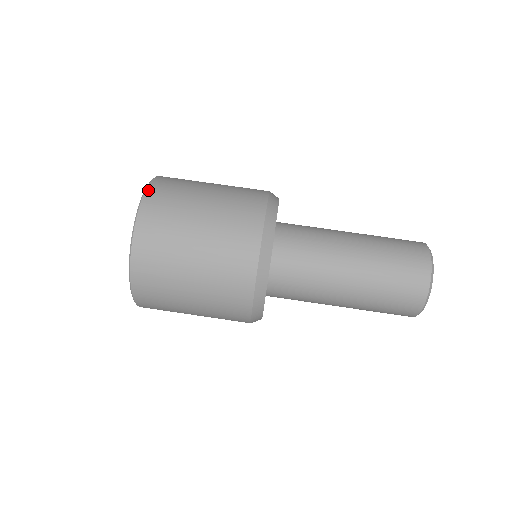
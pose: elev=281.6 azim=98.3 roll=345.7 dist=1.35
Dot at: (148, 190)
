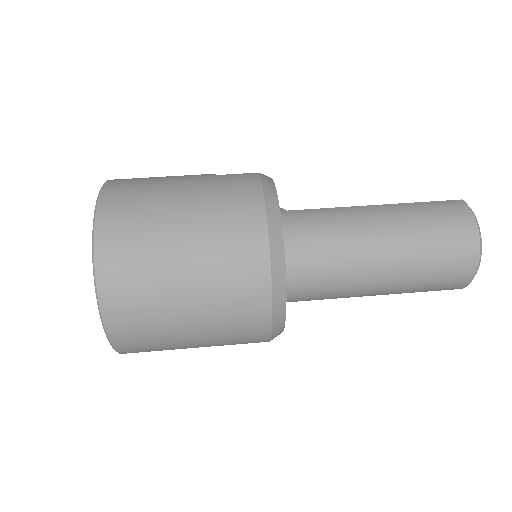
Dot at: (97, 233)
